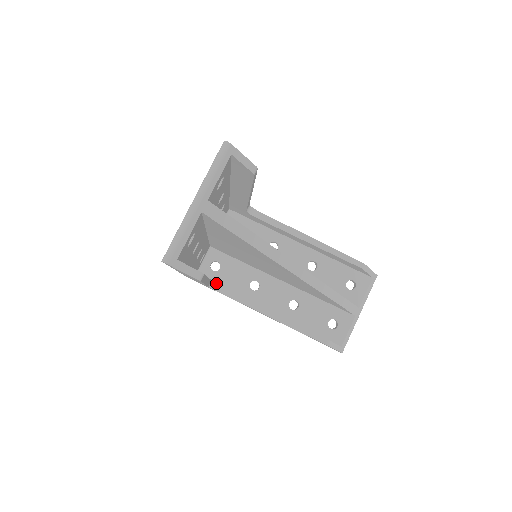
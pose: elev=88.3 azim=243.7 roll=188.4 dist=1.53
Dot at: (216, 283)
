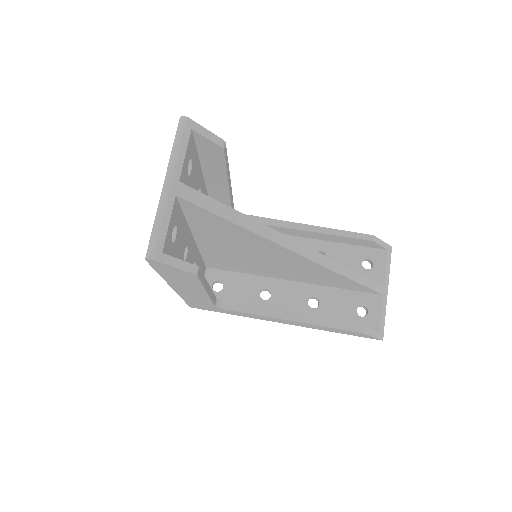
Dot at: (223, 301)
